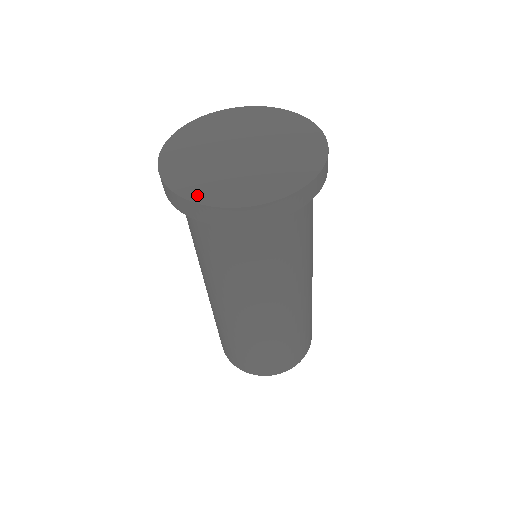
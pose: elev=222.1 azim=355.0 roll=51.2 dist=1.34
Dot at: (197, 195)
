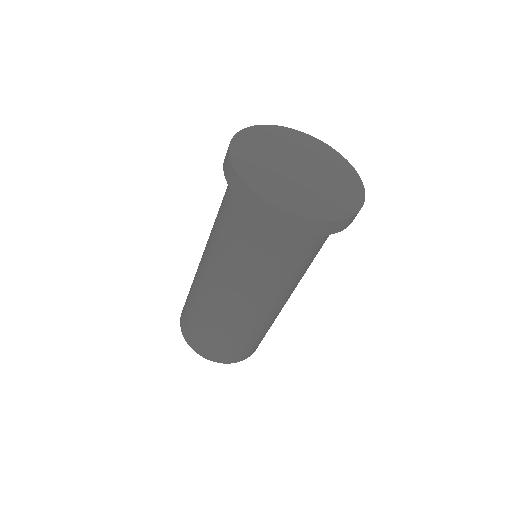
Dot at: (328, 215)
